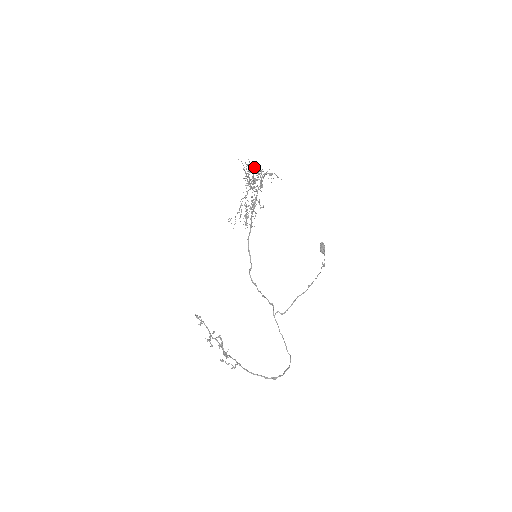
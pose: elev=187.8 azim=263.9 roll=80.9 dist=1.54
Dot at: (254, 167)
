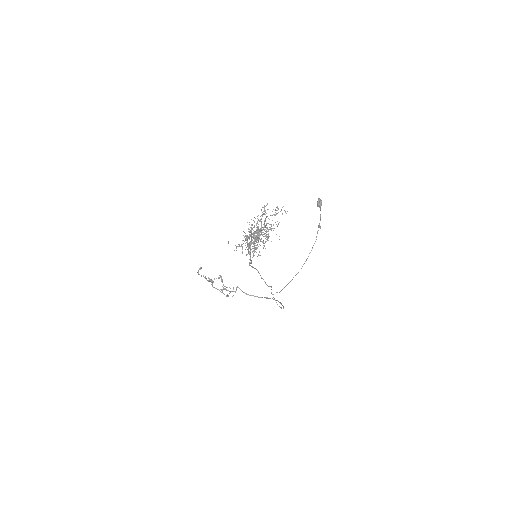
Dot at: occluded
